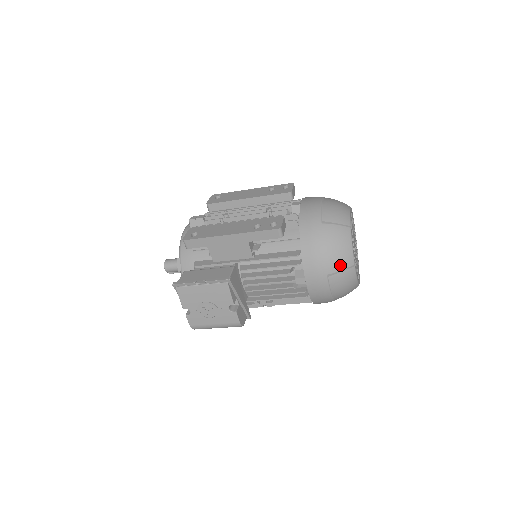
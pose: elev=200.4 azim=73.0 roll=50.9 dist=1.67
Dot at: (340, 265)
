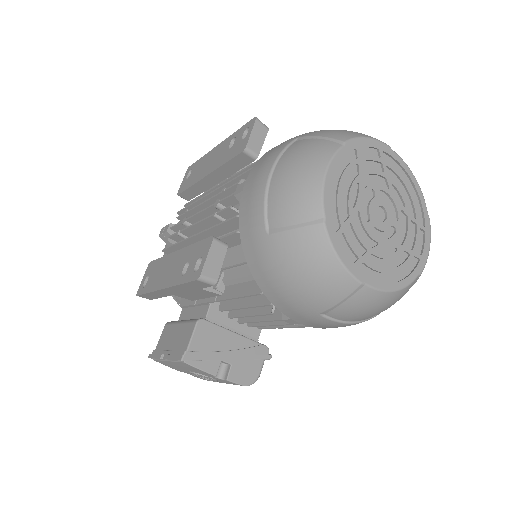
Dot at: (331, 297)
